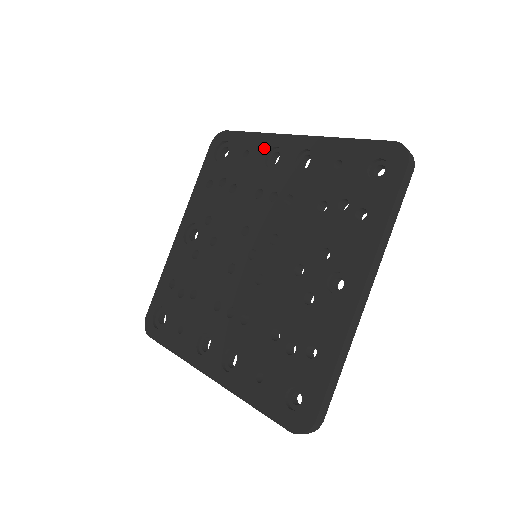
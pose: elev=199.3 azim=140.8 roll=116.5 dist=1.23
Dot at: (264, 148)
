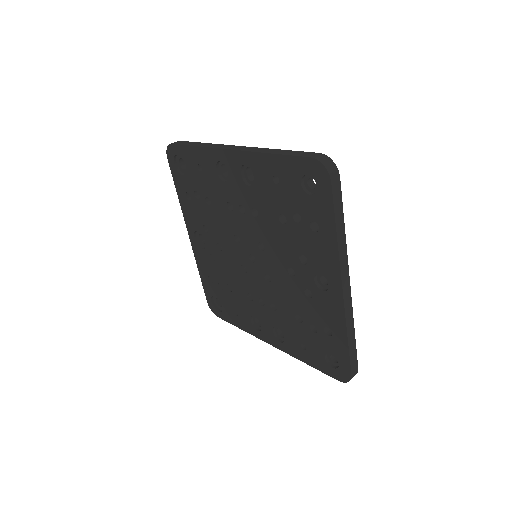
Dot at: (211, 163)
